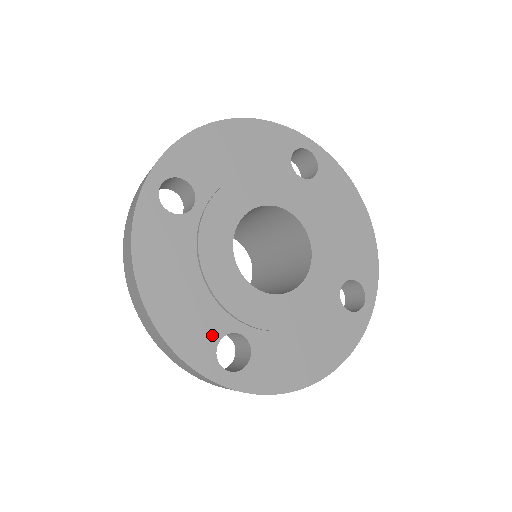
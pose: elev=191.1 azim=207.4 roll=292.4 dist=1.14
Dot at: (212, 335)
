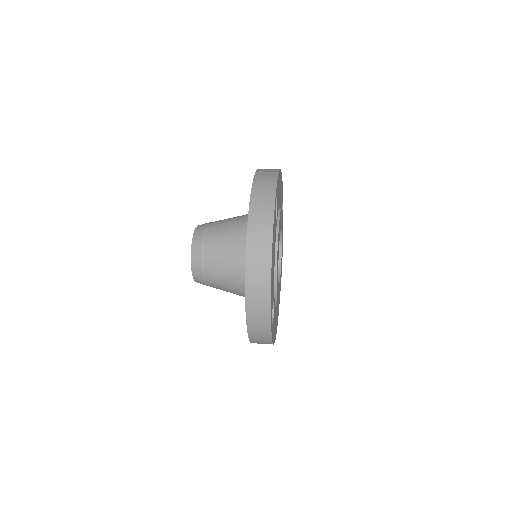
Dot at: occluded
